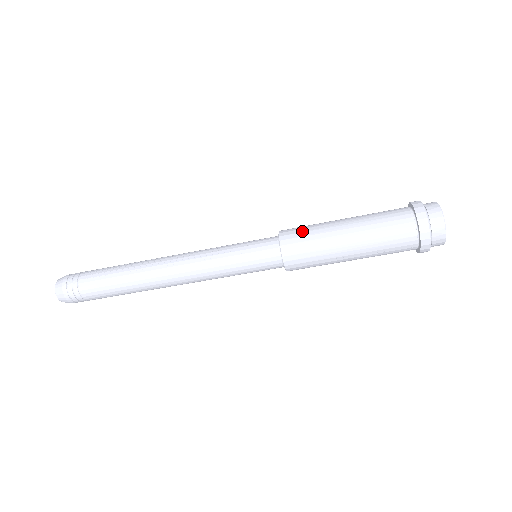
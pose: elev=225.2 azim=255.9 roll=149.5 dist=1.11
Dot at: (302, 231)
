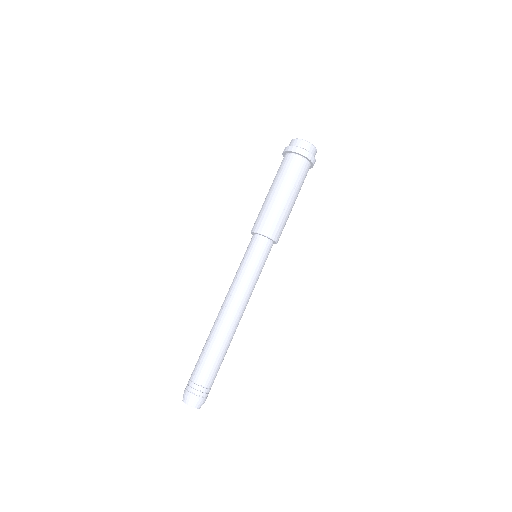
Dot at: (258, 217)
